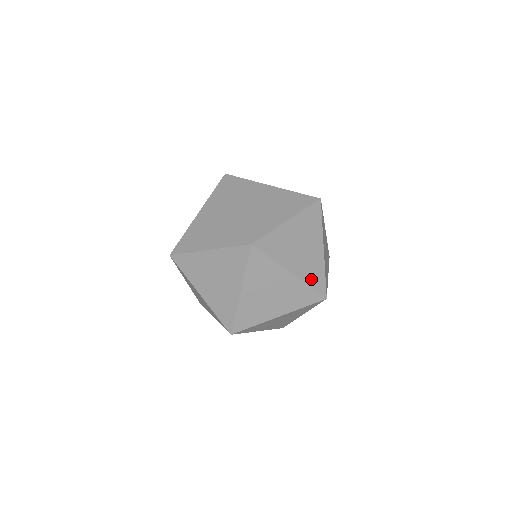
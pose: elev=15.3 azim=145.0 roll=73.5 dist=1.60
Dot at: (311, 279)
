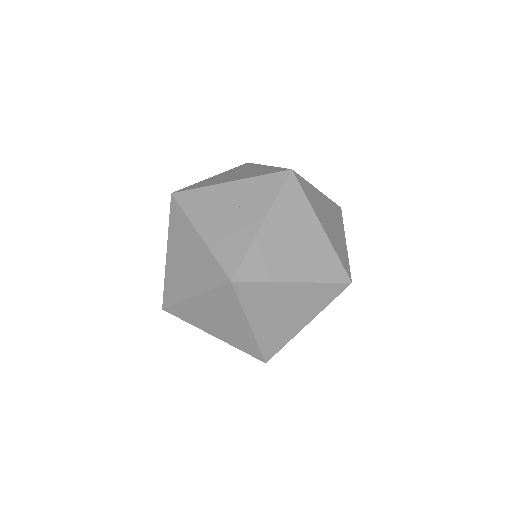
Dot at: occluded
